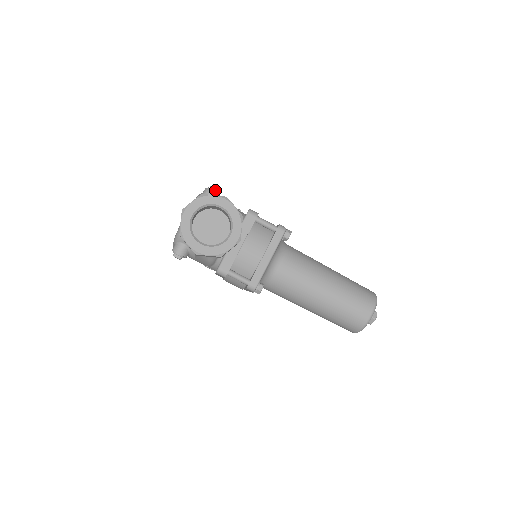
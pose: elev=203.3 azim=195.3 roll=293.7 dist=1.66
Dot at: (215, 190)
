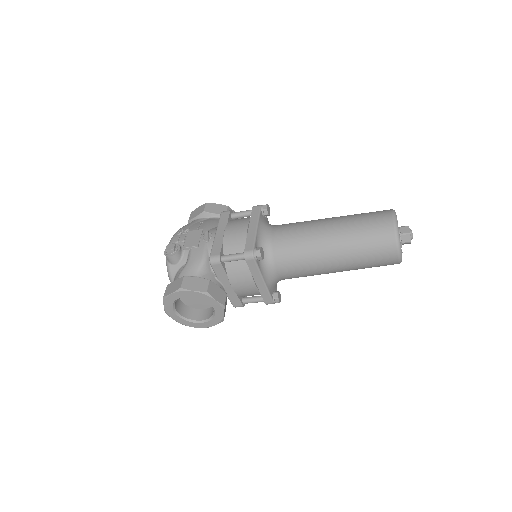
Dot at: (171, 252)
